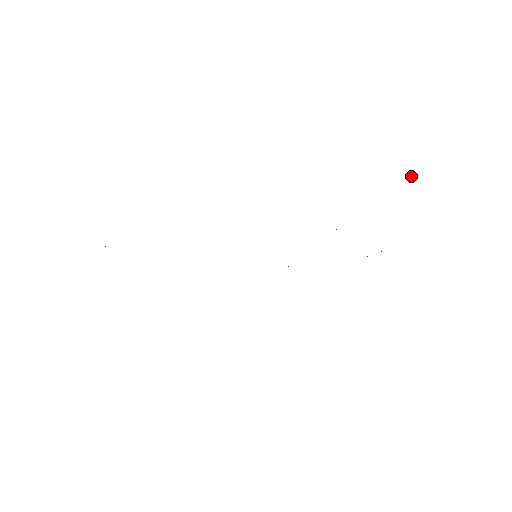
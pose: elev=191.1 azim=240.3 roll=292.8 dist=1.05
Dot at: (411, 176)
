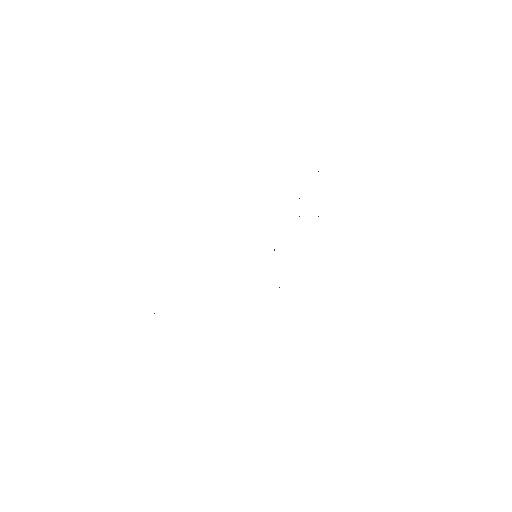
Dot at: occluded
